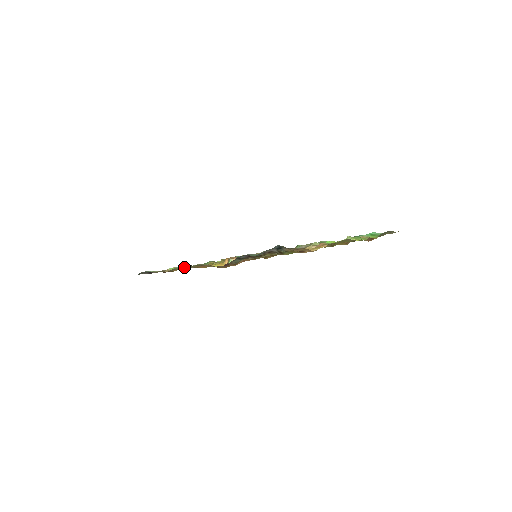
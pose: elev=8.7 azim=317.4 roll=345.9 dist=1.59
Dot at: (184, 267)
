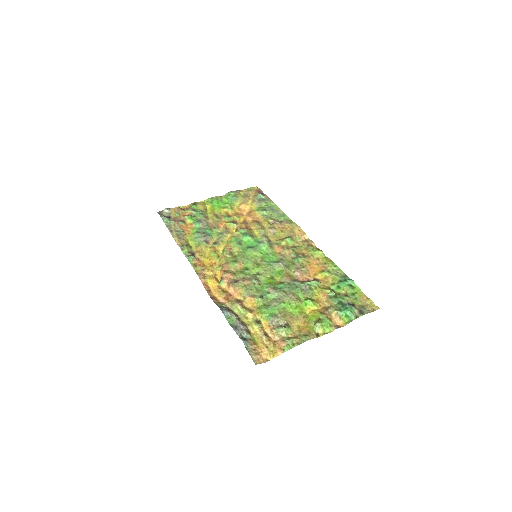
Dot at: (188, 255)
